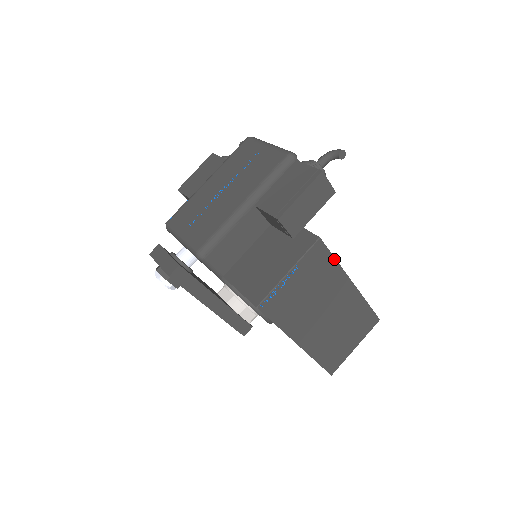
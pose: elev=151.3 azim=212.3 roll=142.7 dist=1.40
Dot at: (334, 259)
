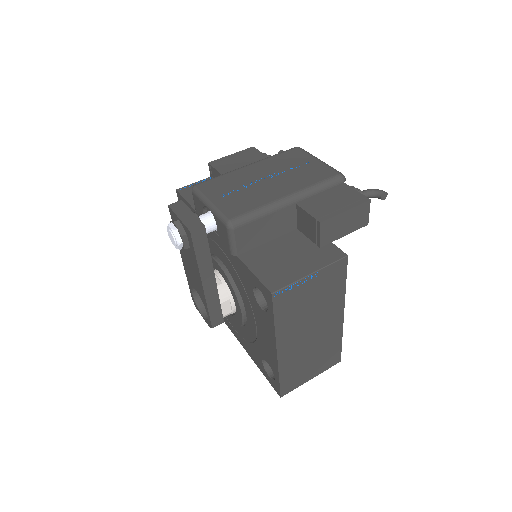
Dot at: (345, 282)
